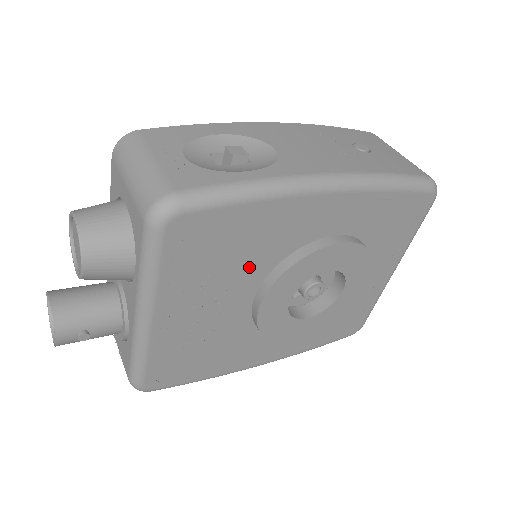
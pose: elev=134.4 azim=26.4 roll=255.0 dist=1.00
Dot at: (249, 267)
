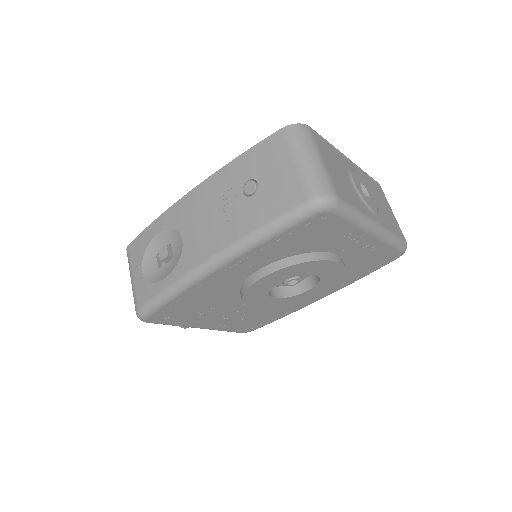
Dot at: (222, 301)
